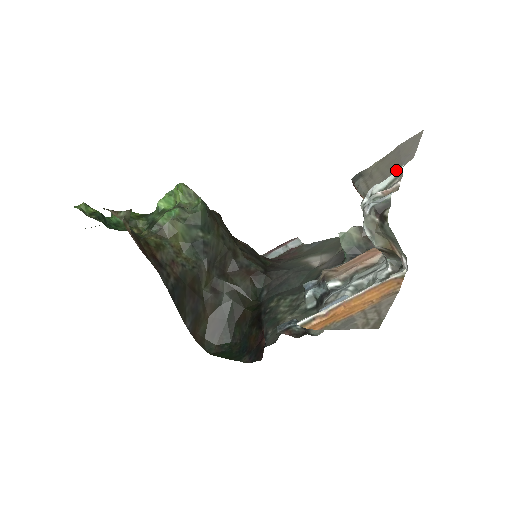
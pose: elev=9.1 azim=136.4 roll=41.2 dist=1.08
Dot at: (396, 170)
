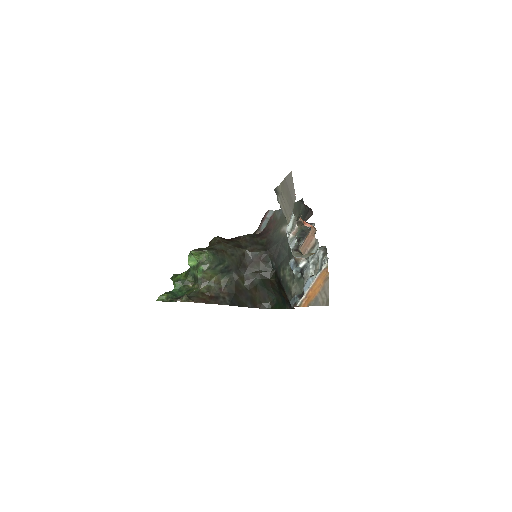
Dot at: (291, 215)
